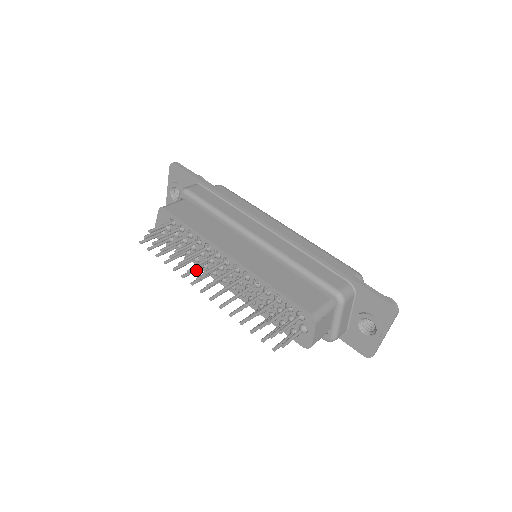
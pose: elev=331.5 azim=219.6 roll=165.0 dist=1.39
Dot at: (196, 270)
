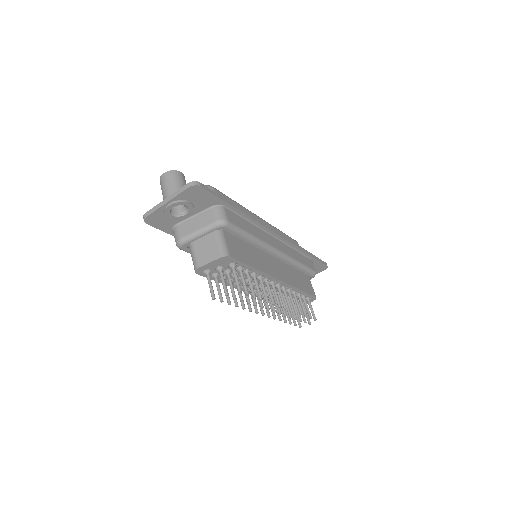
Dot at: occluded
